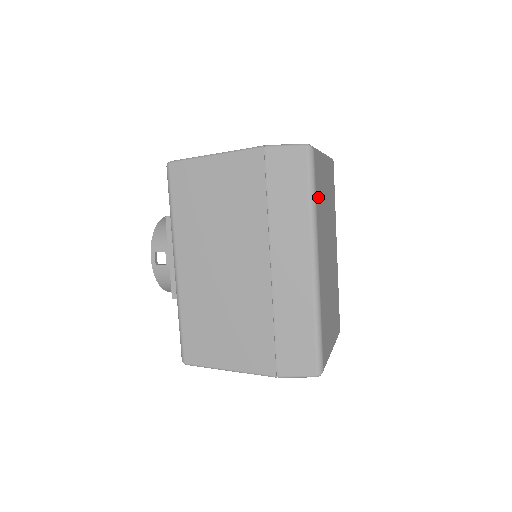
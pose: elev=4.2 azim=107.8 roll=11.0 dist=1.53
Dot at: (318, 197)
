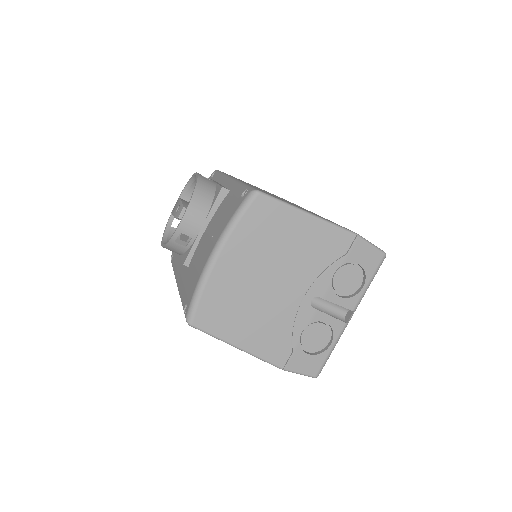
Dot at: occluded
